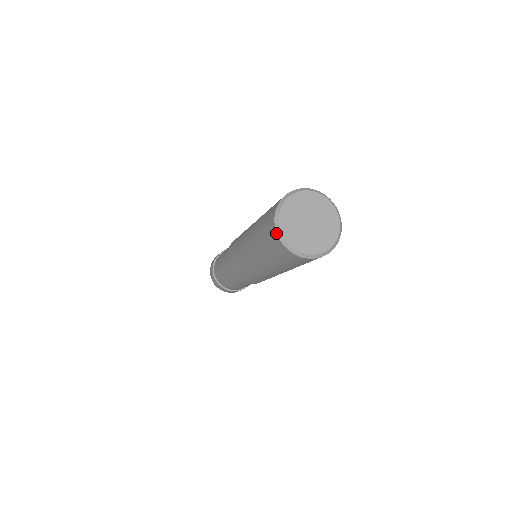
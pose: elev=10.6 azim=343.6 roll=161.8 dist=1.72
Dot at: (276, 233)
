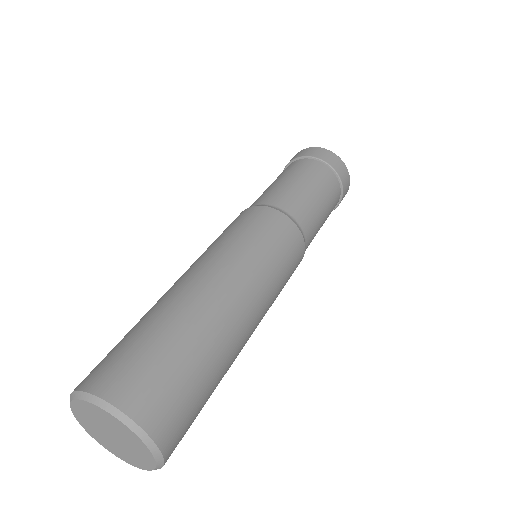
Dot at: occluded
